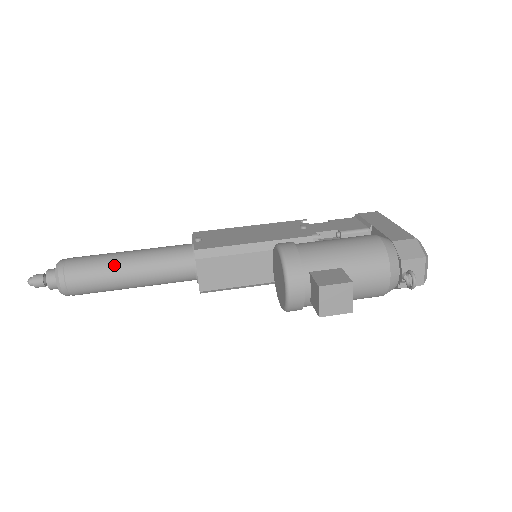
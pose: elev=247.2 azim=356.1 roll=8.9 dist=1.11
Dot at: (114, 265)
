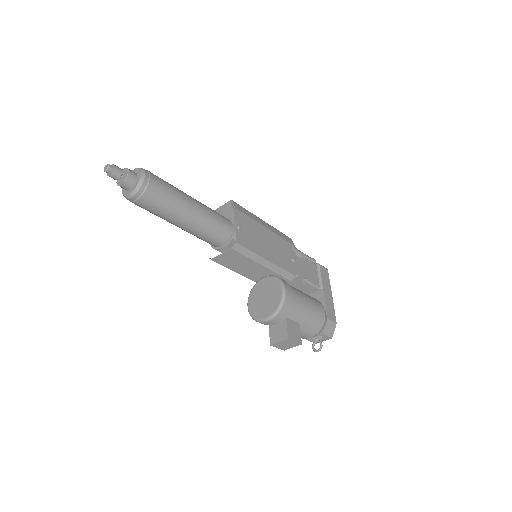
Dot at: (180, 211)
